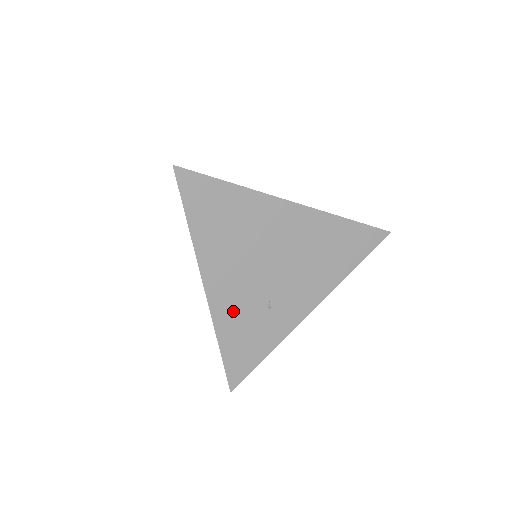
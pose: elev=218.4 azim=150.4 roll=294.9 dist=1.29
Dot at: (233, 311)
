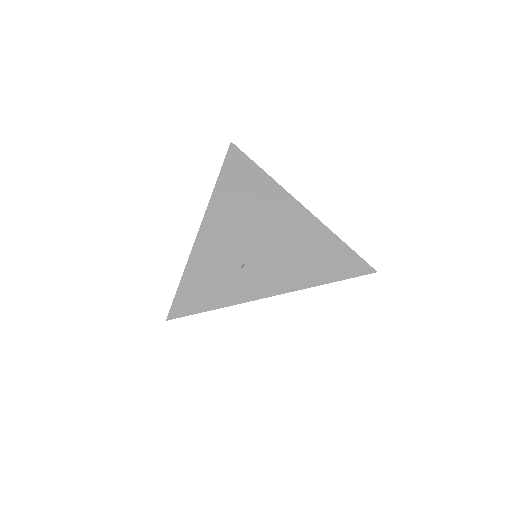
Dot at: (212, 252)
